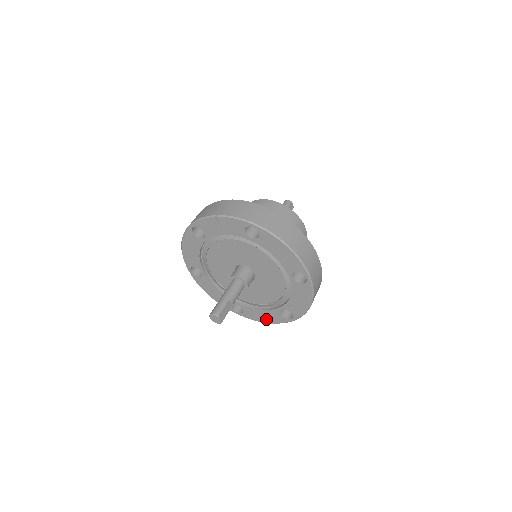
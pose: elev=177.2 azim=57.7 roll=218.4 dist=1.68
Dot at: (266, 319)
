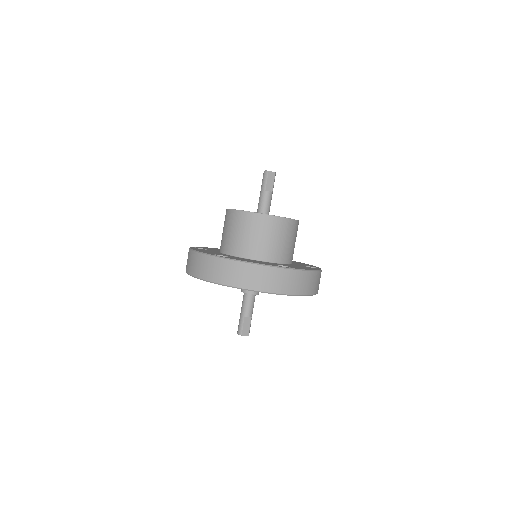
Dot at: occluded
